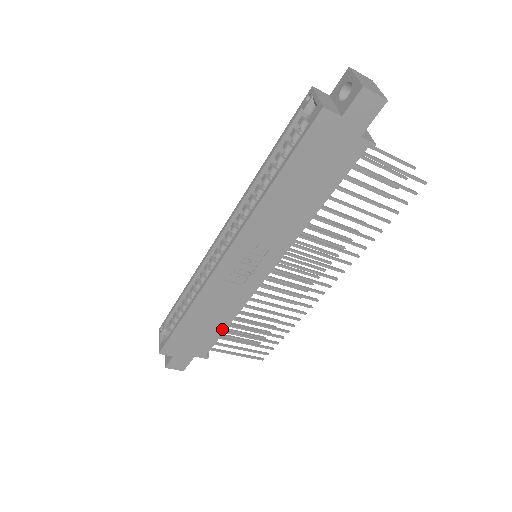
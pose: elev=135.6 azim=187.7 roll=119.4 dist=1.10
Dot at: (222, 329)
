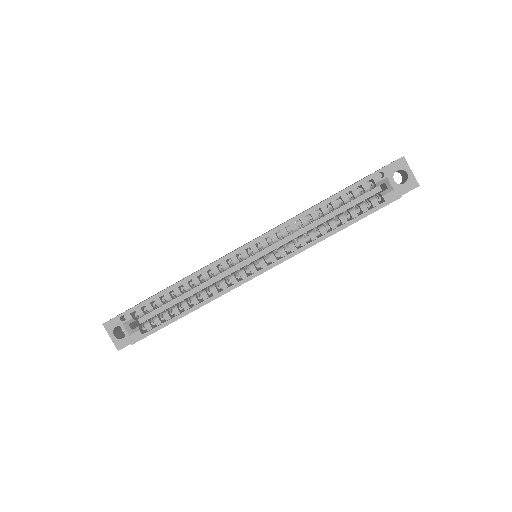
Dot at: occluded
